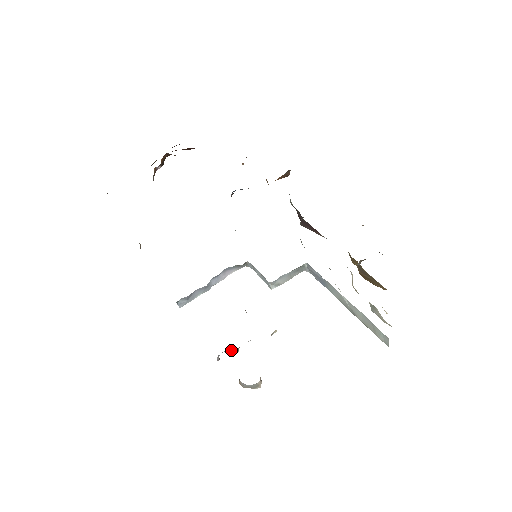
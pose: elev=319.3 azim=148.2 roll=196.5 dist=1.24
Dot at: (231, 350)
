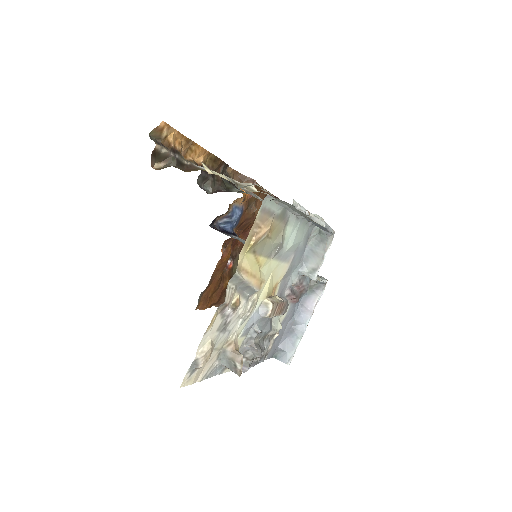
Dot at: (254, 353)
